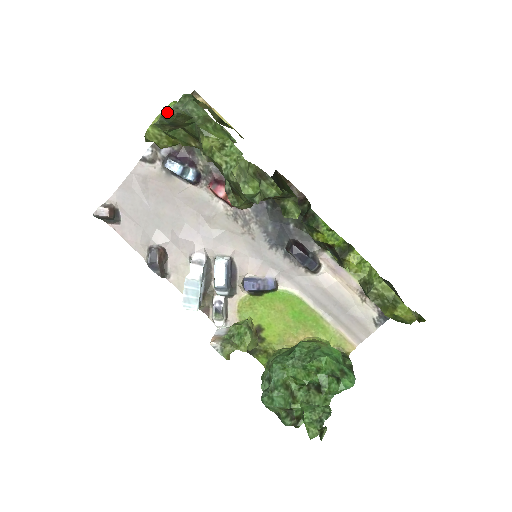
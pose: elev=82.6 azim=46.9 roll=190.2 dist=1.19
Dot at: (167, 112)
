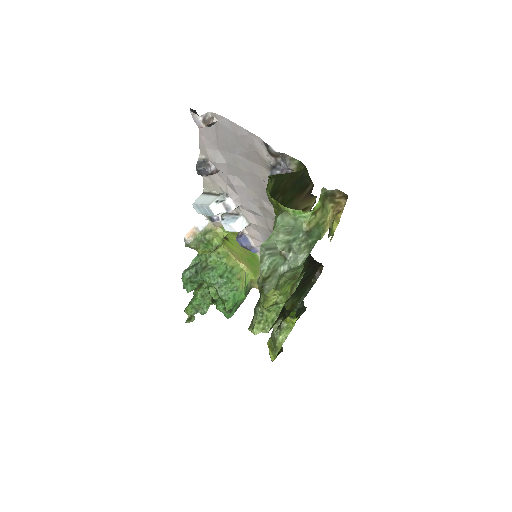
Dot at: (263, 283)
